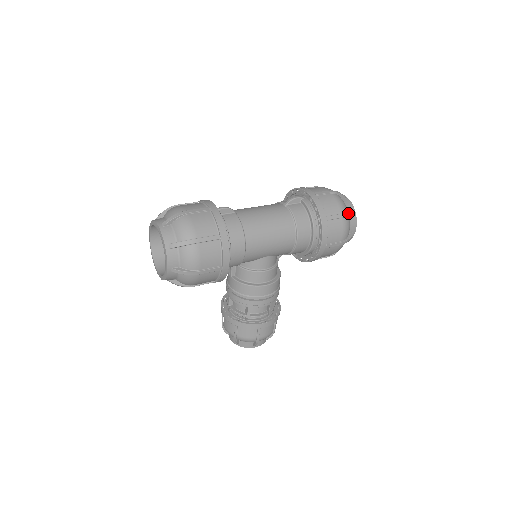
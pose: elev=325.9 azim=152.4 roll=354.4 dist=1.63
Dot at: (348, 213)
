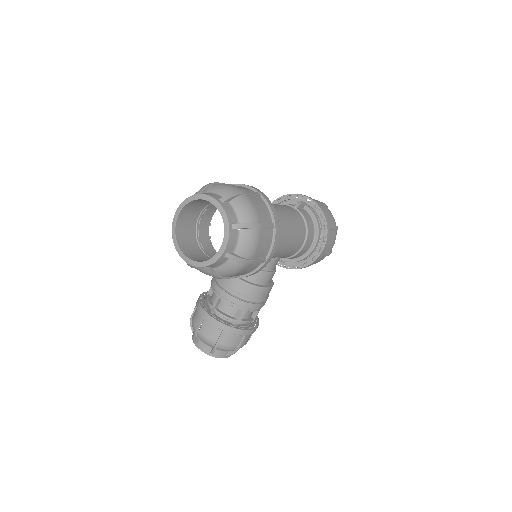
Dot at: occluded
